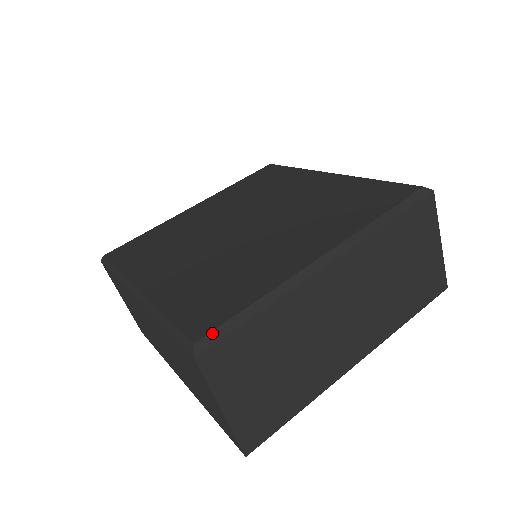
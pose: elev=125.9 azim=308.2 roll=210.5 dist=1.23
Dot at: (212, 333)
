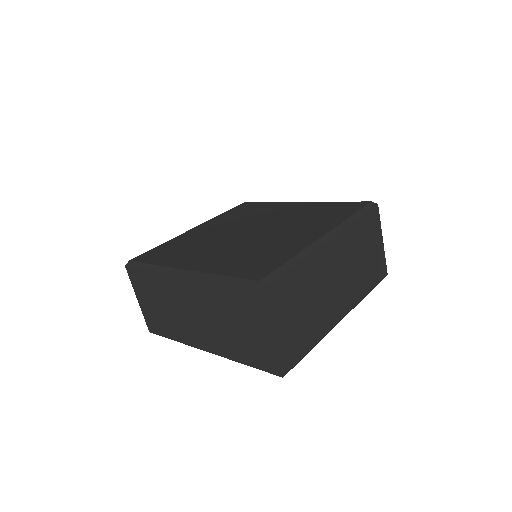
Dot at: (268, 276)
